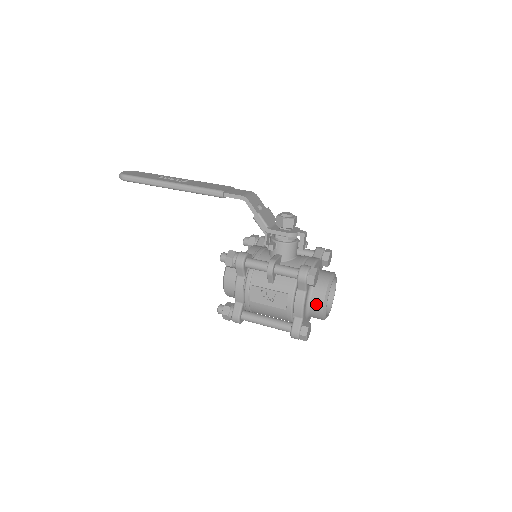
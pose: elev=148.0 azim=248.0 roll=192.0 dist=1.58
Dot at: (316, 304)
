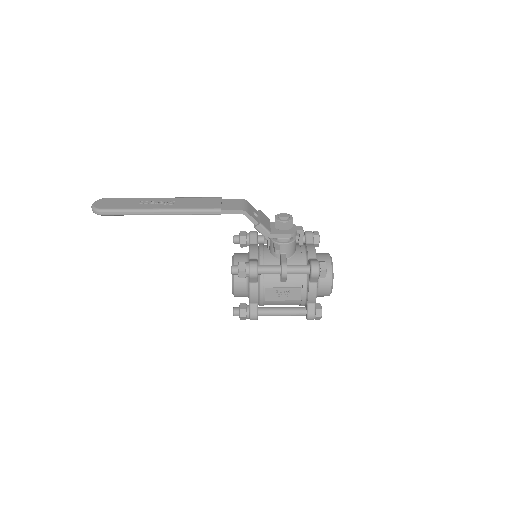
Dot at: (325, 288)
